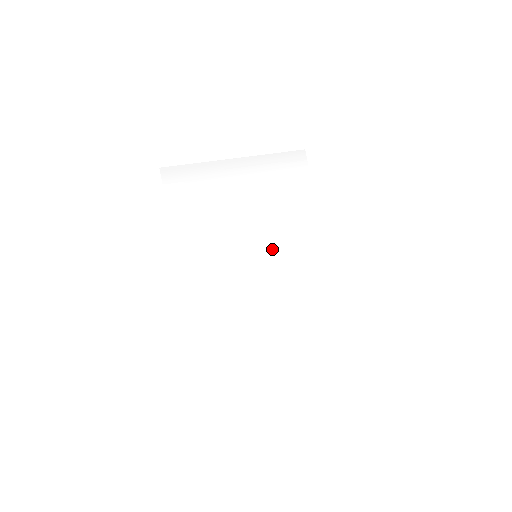
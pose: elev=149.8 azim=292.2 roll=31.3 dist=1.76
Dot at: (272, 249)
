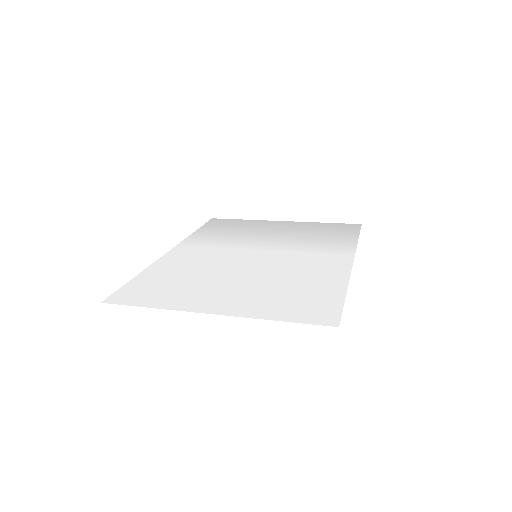
Dot at: (279, 256)
